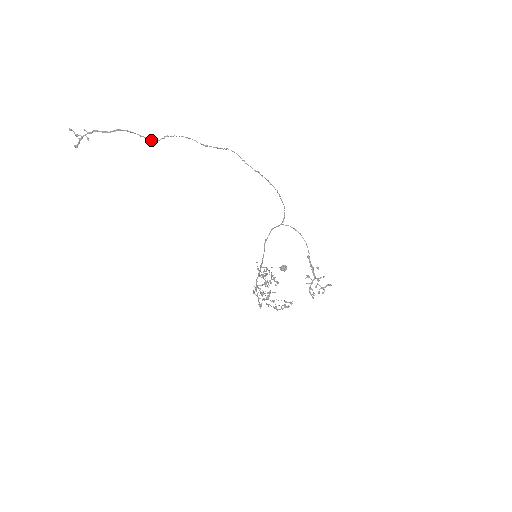
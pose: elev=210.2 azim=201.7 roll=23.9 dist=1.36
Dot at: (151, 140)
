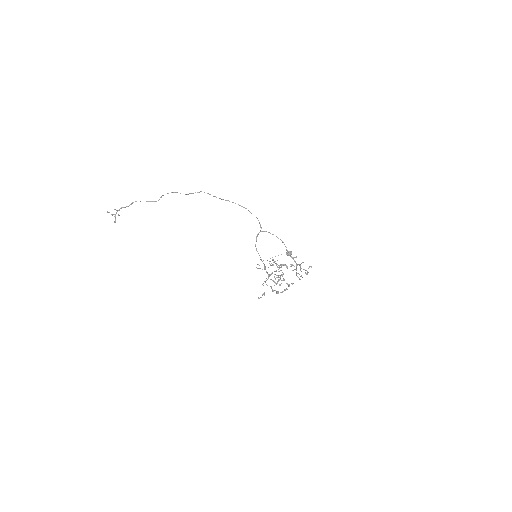
Dot at: (155, 201)
